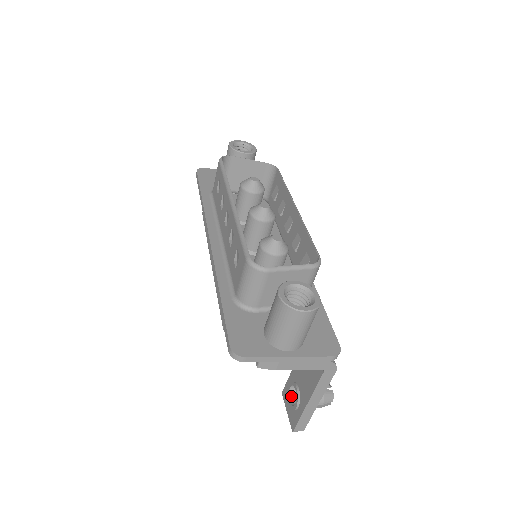
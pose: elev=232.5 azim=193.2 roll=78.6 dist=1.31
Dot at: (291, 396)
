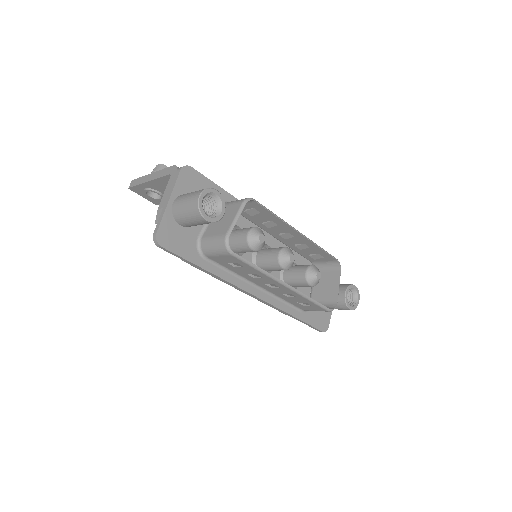
Dot at: occluded
